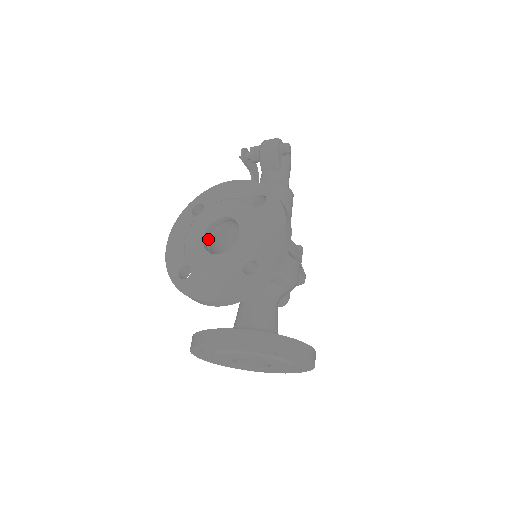
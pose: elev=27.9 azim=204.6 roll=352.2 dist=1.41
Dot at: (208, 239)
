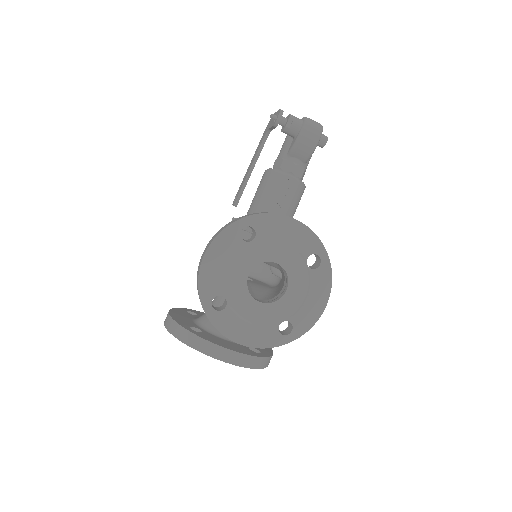
Dot at: occluded
